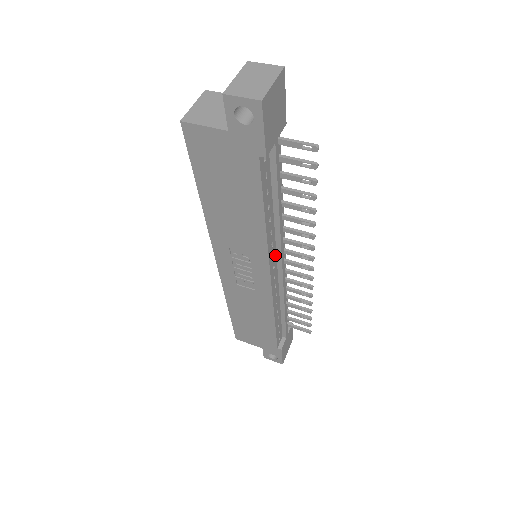
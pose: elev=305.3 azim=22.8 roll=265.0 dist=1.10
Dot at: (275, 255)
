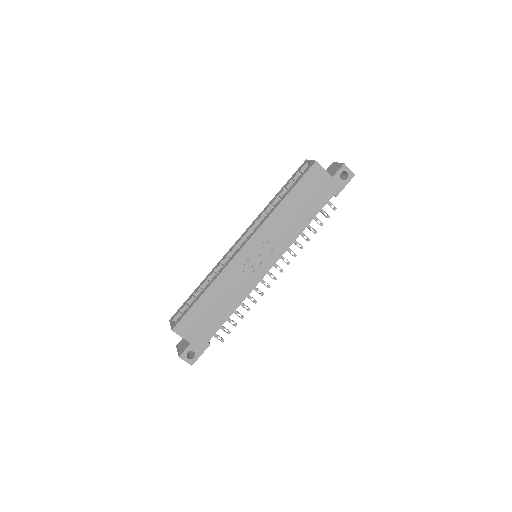
Dot at: occluded
